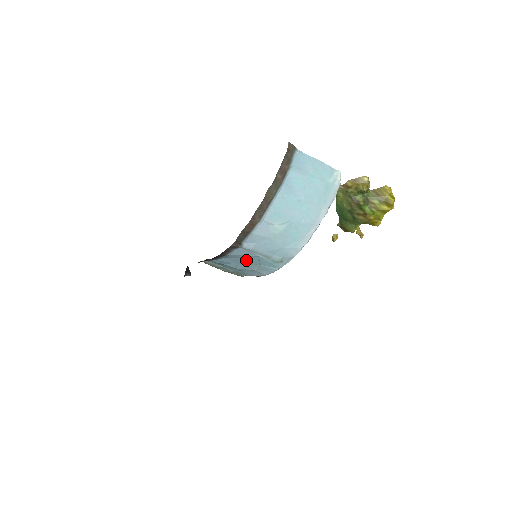
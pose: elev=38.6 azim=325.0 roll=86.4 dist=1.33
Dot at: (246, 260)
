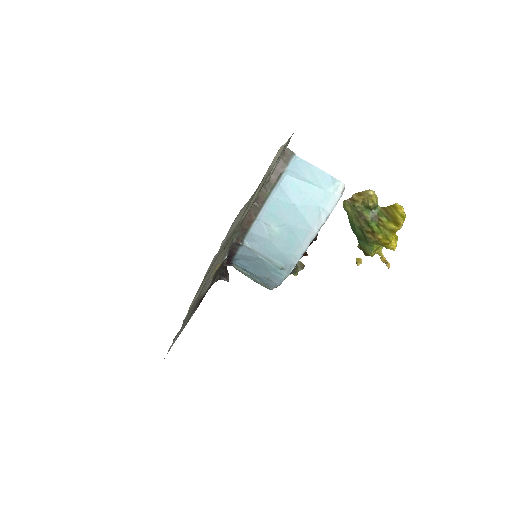
Dot at: (257, 264)
